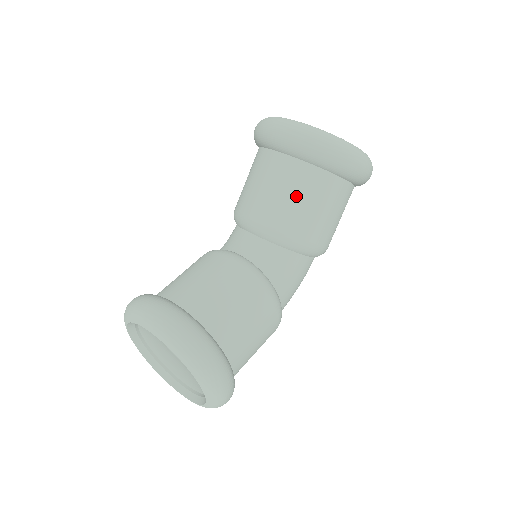
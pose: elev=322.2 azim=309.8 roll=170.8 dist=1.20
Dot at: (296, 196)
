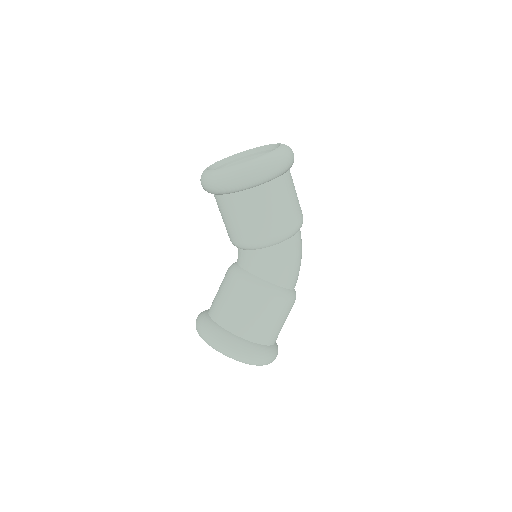
Dot at: (232, 218)
